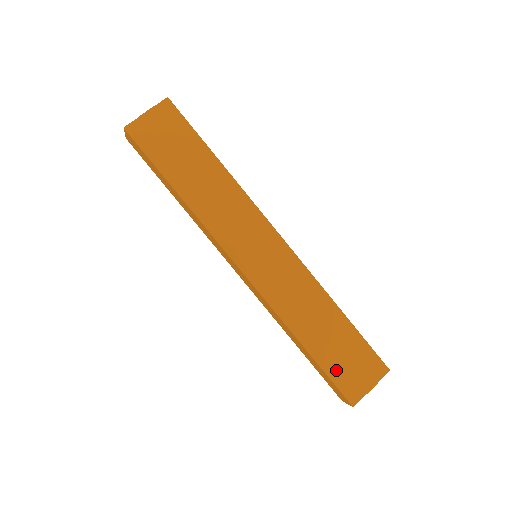
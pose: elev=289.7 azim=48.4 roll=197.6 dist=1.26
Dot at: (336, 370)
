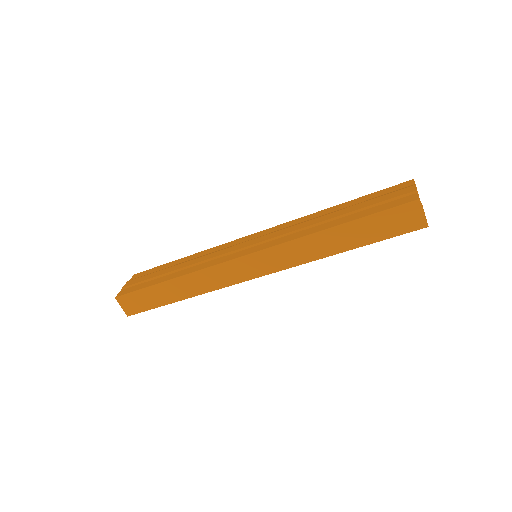
Dot at: (376, 209)
